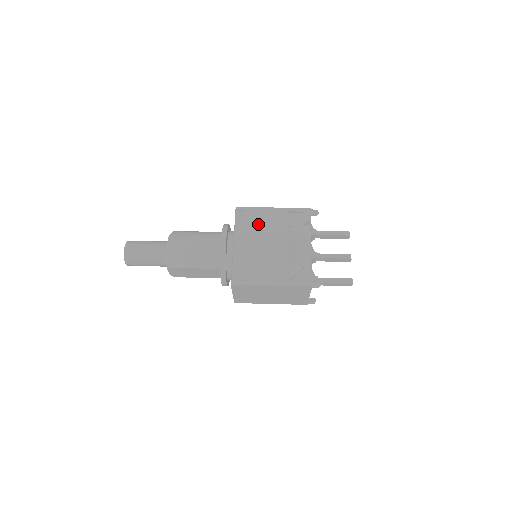
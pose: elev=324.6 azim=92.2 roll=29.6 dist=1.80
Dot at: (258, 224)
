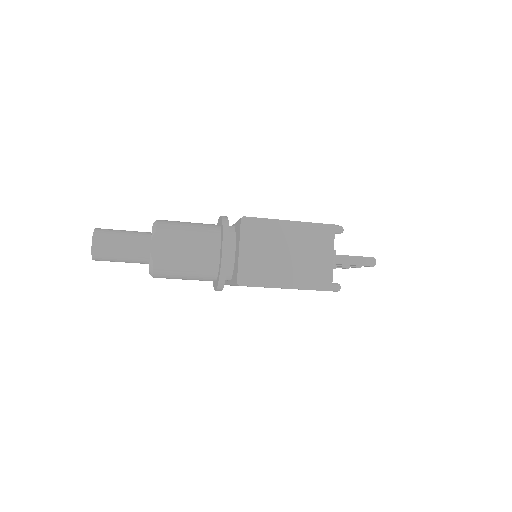
Dot at: occluded
